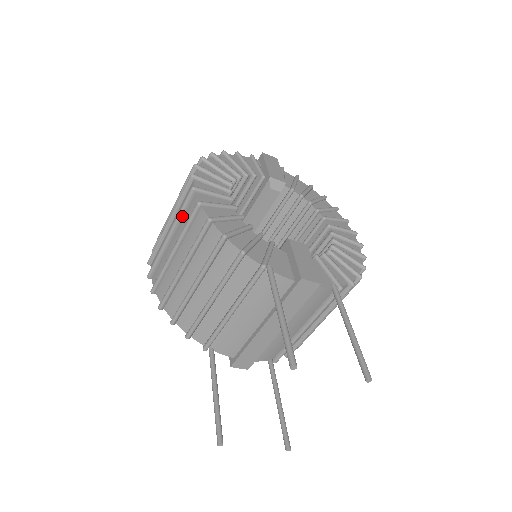
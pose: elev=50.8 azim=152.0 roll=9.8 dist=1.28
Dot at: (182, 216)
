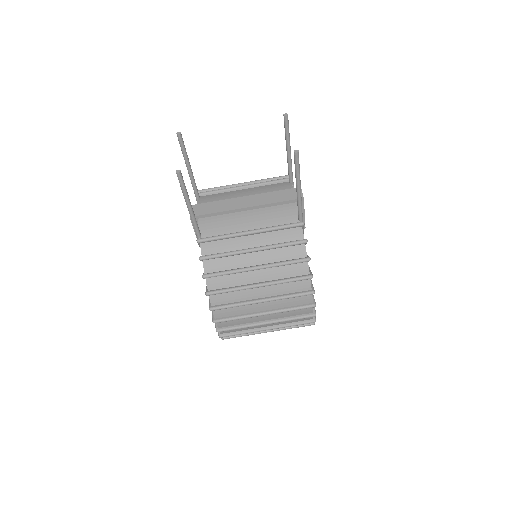
Dot at: occluded
